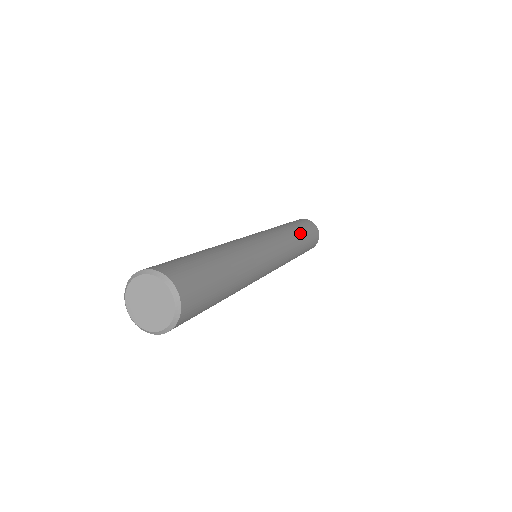
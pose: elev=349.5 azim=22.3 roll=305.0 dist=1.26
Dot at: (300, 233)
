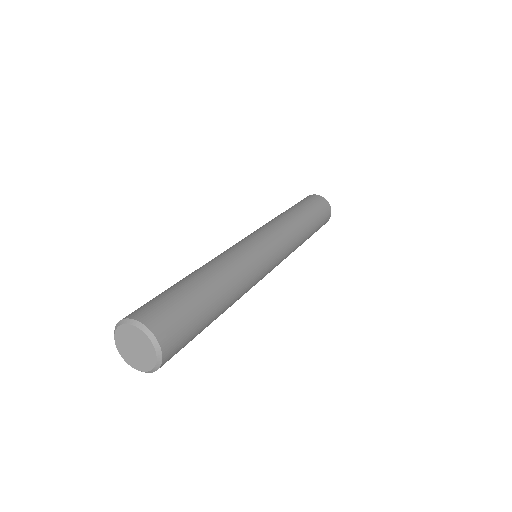
Dot at: (310, 227)
